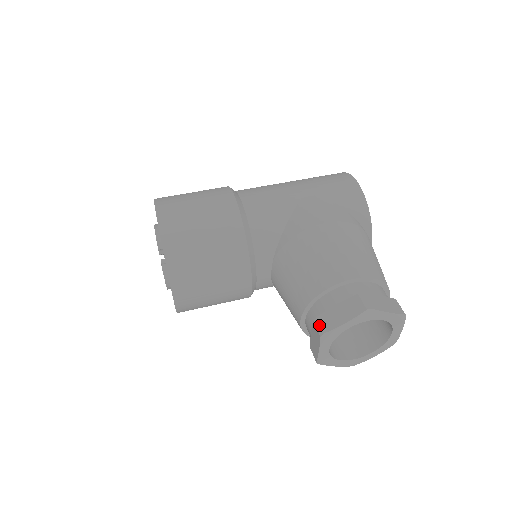
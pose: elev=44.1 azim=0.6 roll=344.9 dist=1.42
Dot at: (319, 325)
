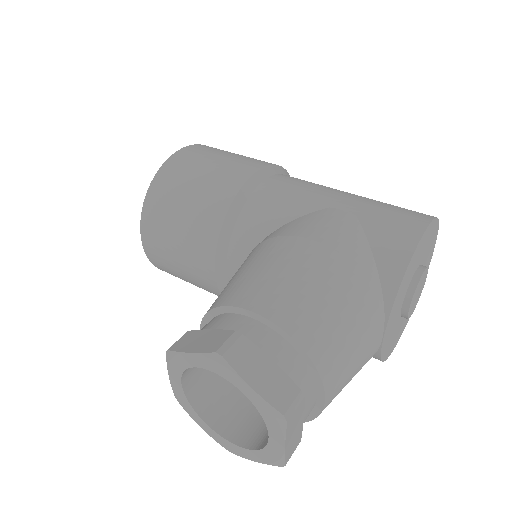
Dot at: occluded
